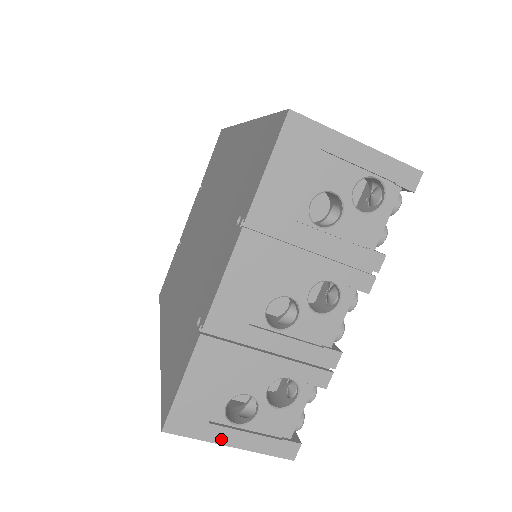
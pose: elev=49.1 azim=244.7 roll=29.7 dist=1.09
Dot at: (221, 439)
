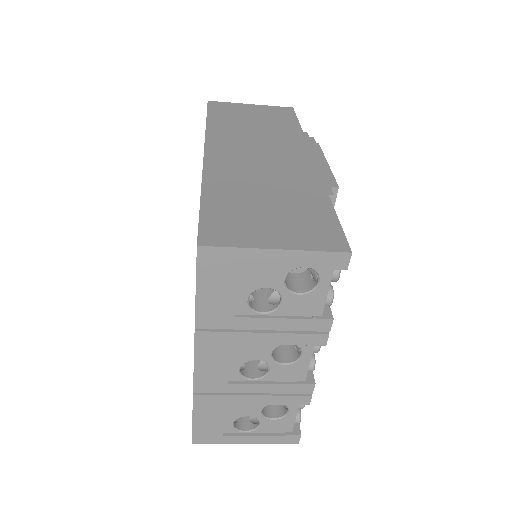
Dot at: (237, 441)
